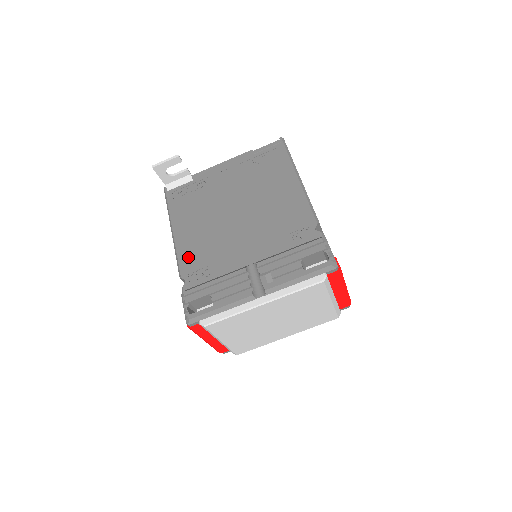
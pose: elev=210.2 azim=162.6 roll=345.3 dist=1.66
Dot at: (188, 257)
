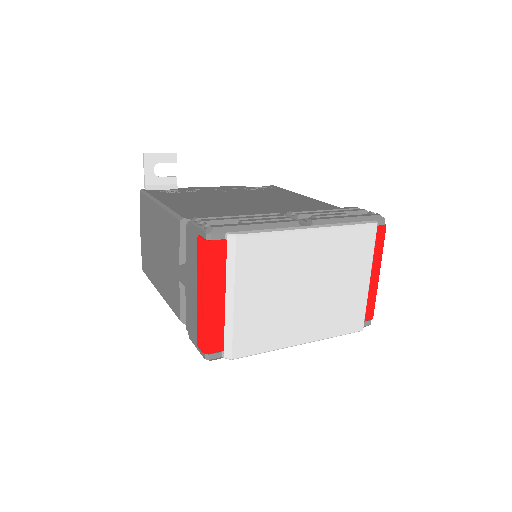
Dot at: (189, 211)
